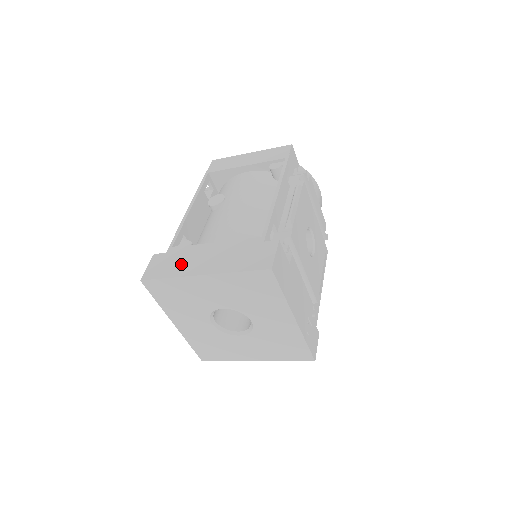
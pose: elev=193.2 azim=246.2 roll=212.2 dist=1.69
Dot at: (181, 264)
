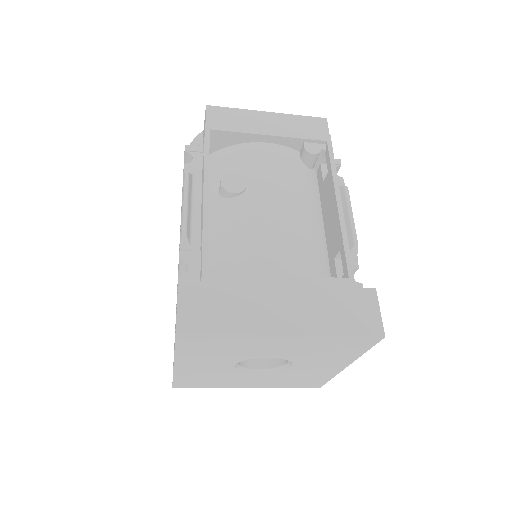
Dot at: (241, 309)
